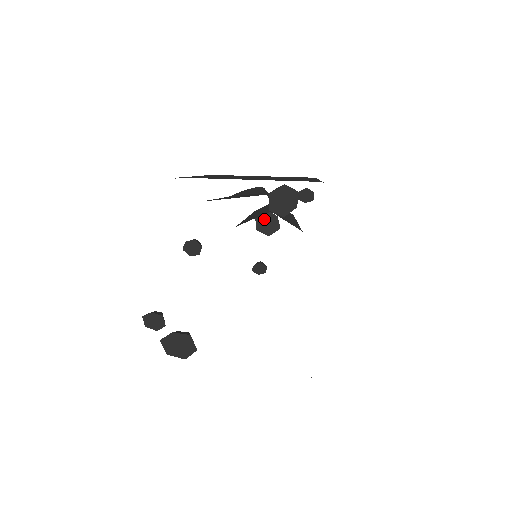
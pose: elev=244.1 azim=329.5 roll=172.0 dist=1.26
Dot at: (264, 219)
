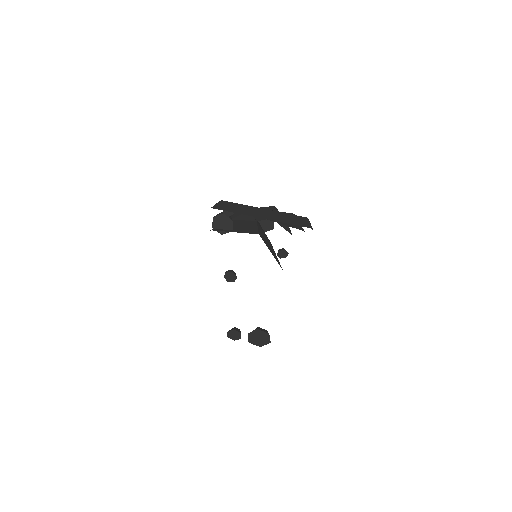
Dot at: (261, 223)
